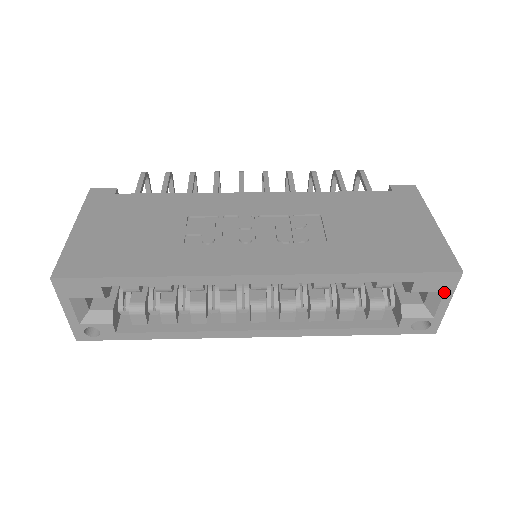
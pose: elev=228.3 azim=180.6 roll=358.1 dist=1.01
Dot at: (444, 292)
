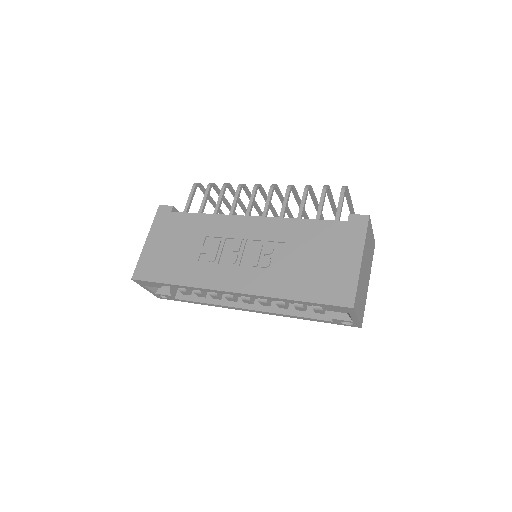
Dot at: (349, 313)
